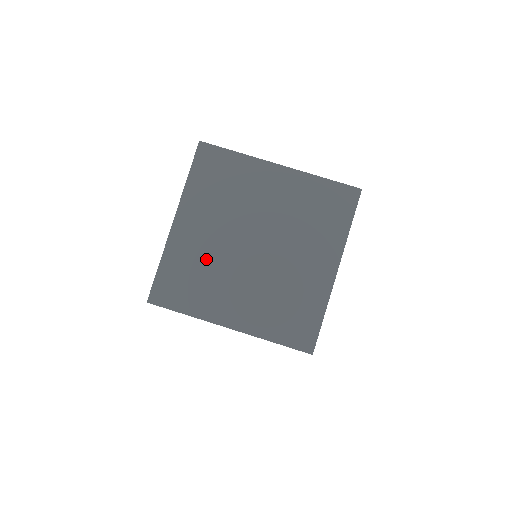
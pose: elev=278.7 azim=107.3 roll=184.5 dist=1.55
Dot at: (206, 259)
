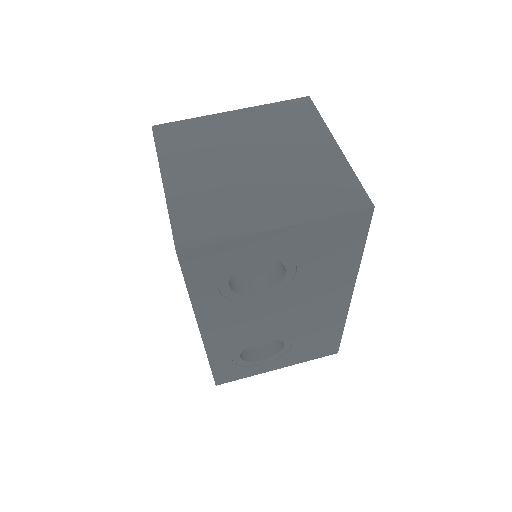
Dot at: (214, 191)
